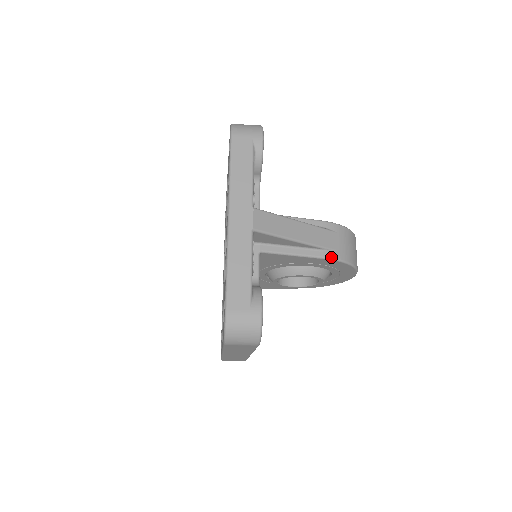
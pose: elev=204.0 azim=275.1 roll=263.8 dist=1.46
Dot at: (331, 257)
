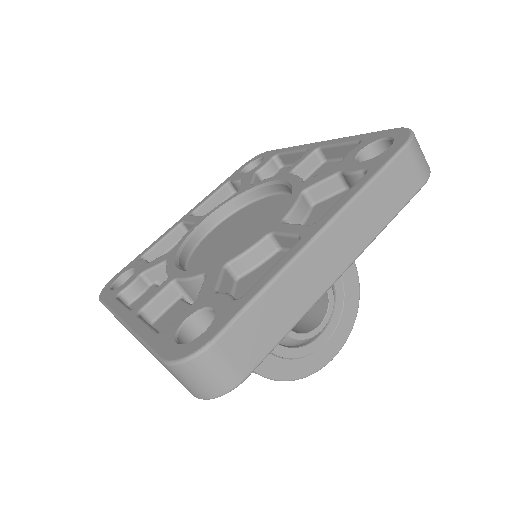
Dot at: (357, 271)
